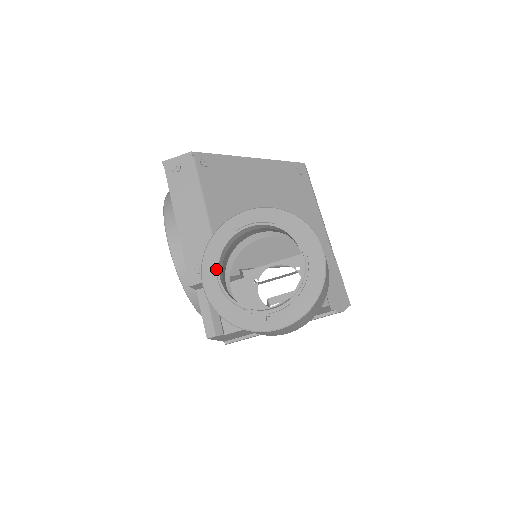
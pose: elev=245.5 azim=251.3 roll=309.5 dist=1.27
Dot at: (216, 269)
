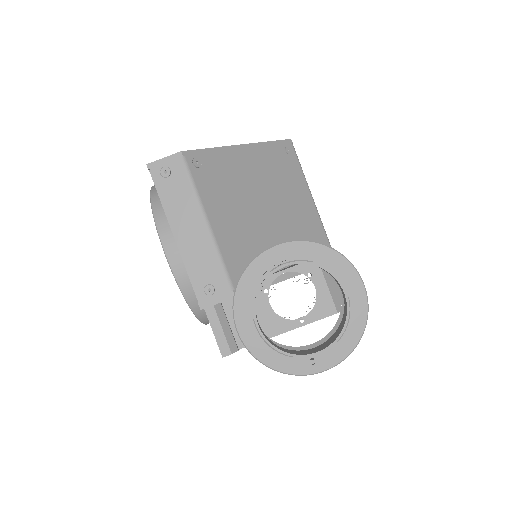
Dot at: (251, 313)
